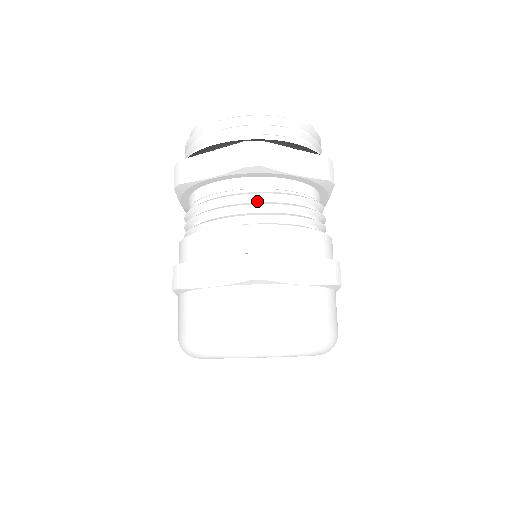
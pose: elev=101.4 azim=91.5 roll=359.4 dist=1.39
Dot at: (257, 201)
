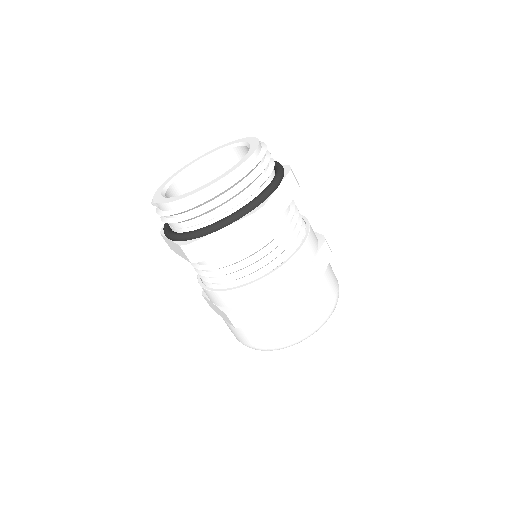
Dot at: (272, 244)
